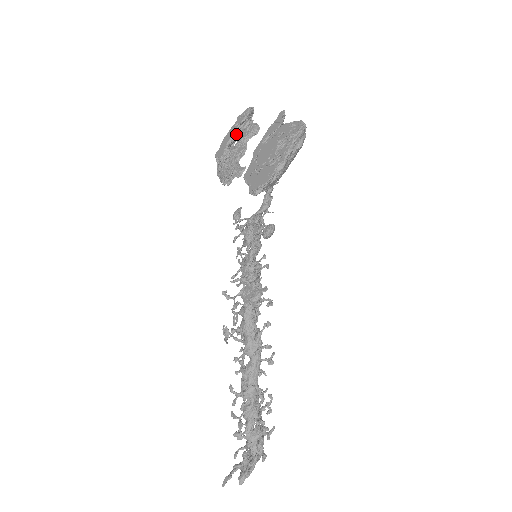
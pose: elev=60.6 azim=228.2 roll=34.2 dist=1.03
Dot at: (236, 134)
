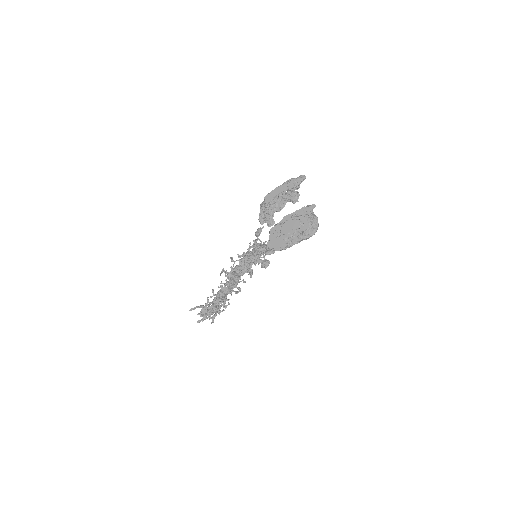
Dot at: (284, 194)
